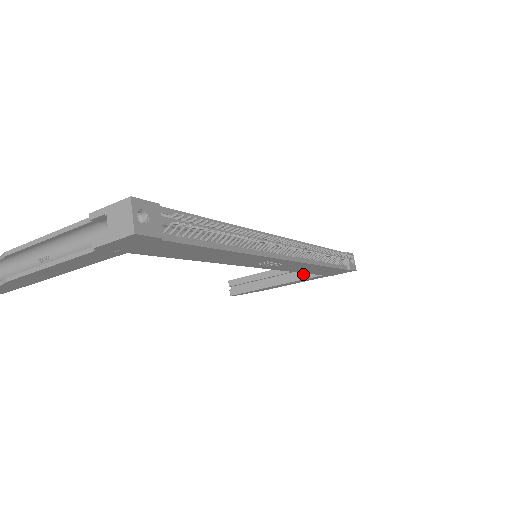
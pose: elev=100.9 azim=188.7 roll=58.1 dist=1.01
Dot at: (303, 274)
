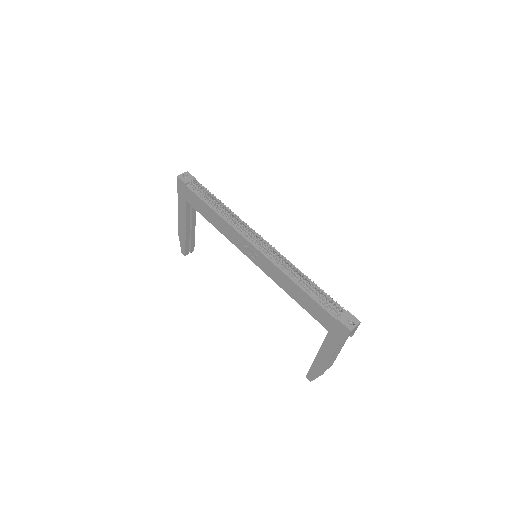
Dot at: occluded
